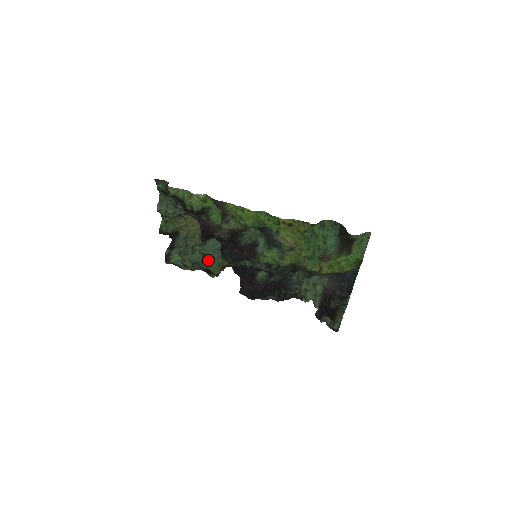
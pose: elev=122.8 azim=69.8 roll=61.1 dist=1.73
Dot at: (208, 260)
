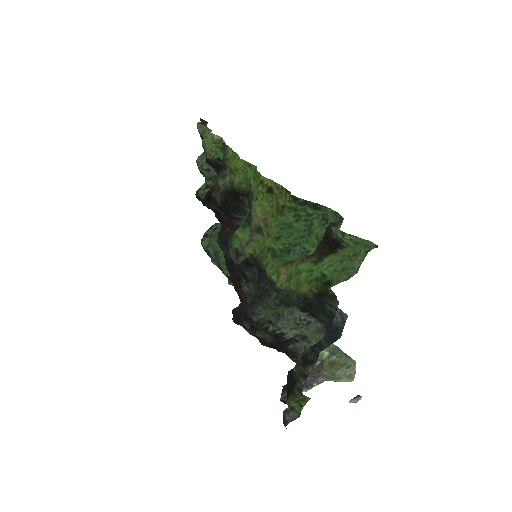
Dot at: occluded
